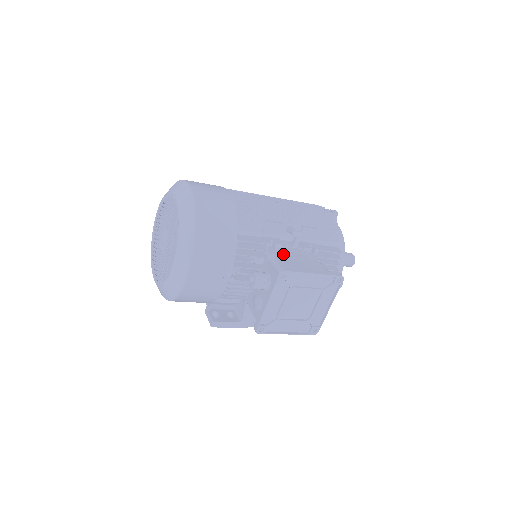
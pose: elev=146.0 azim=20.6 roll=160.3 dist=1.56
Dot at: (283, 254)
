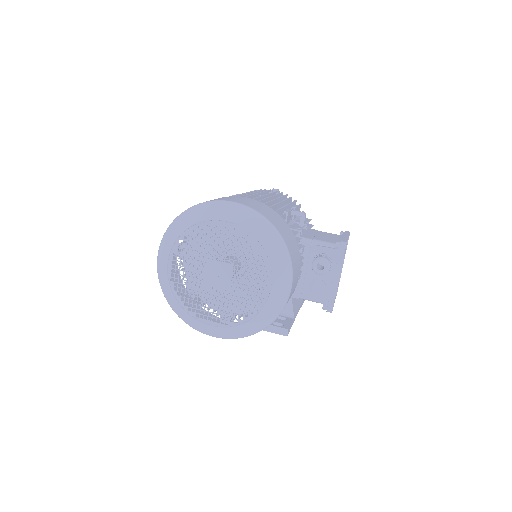
Dot at: (309, 235)
